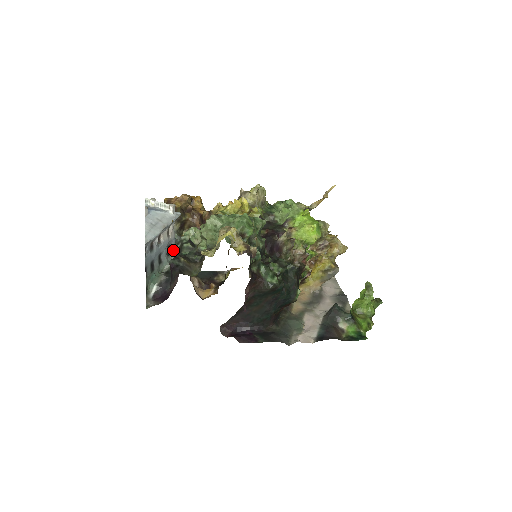
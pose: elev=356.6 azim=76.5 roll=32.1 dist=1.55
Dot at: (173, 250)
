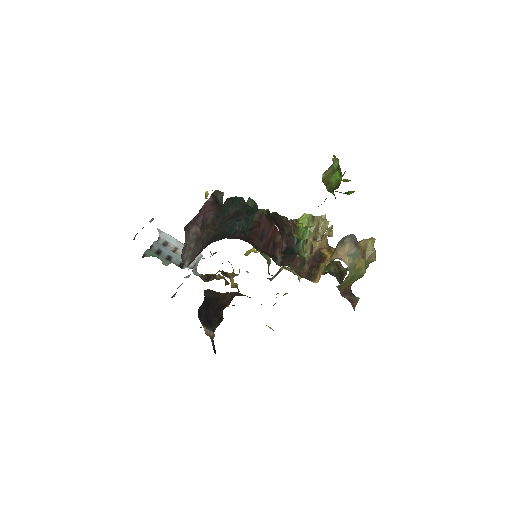
Dot at: (186, 267)
